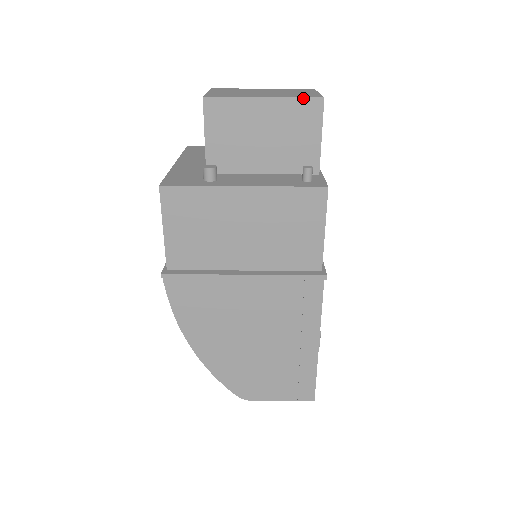
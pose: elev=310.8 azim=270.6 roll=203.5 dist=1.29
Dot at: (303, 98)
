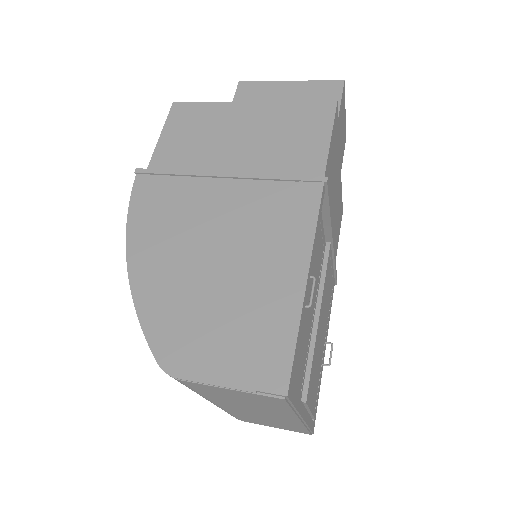
Dot at: (325, 81)
